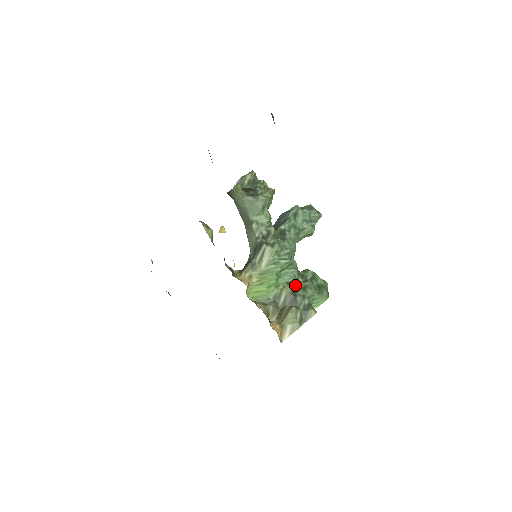
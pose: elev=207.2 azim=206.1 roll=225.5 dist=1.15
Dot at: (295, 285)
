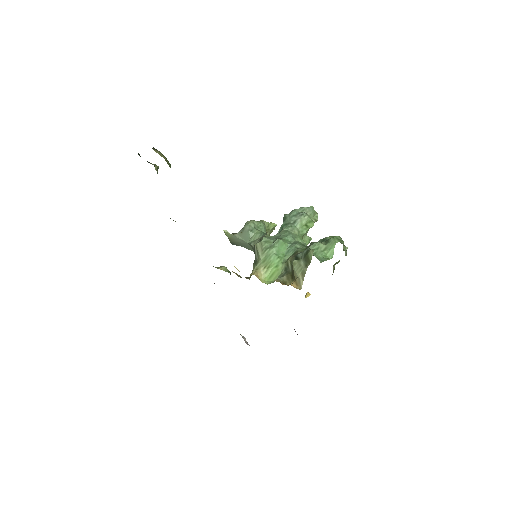
Dot at: (297, 251)
